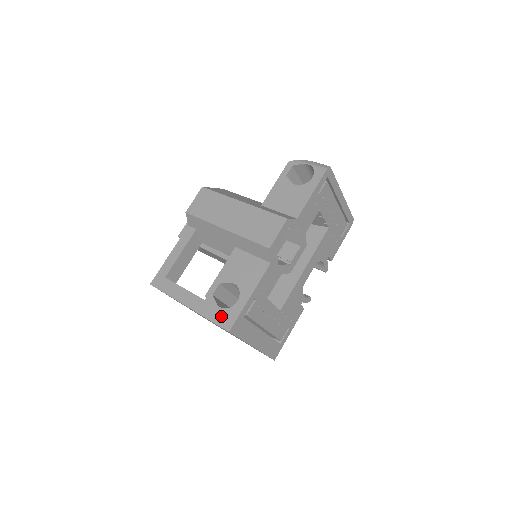
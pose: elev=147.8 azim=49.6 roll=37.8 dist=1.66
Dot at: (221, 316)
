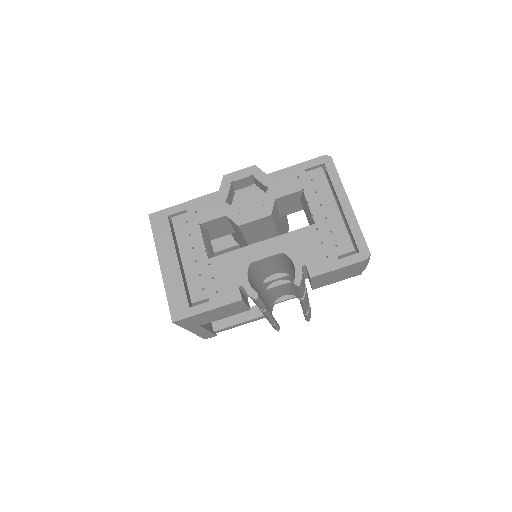
Dot at: occluded
